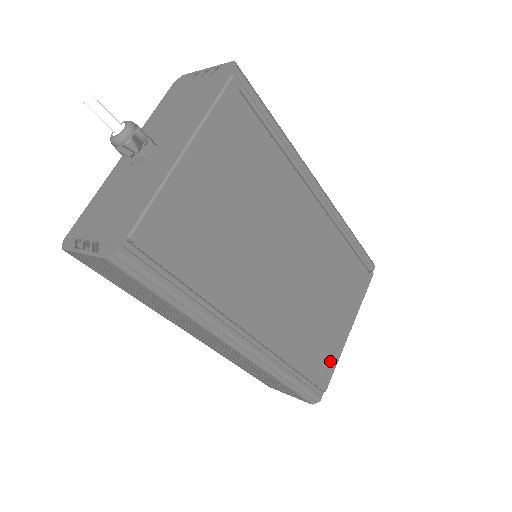
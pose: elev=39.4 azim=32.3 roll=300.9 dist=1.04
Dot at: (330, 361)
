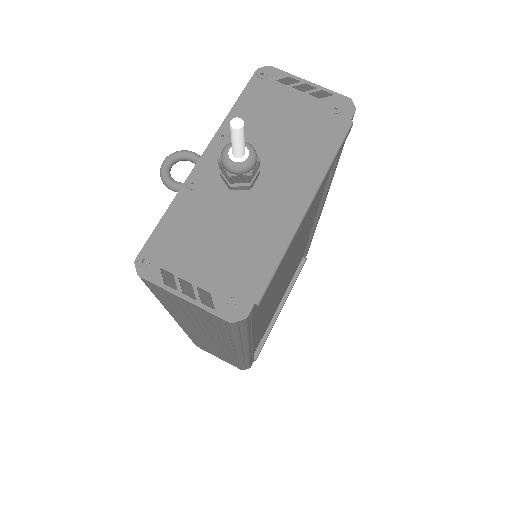
Dot at: (263, 335)
